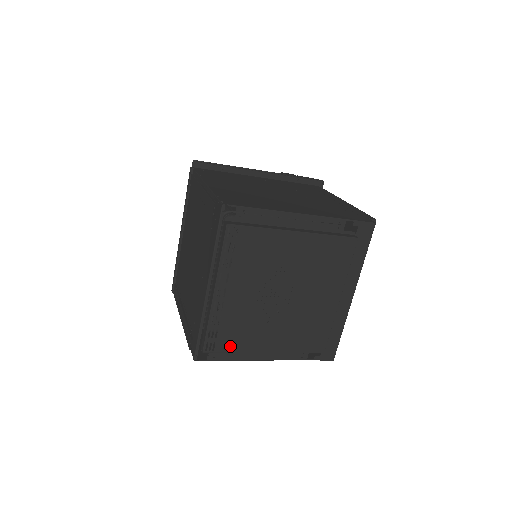
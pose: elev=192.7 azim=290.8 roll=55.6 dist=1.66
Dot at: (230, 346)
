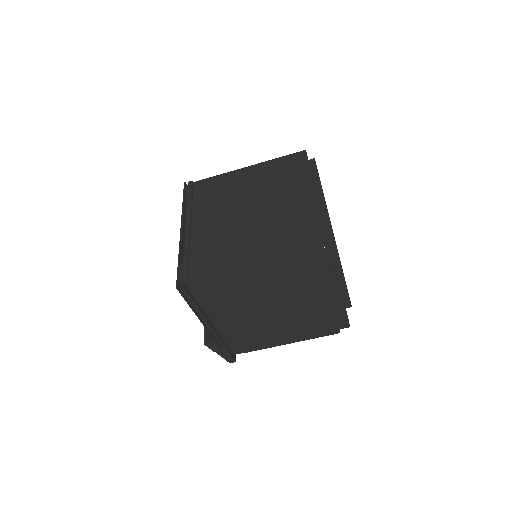
Dot at: occluded
